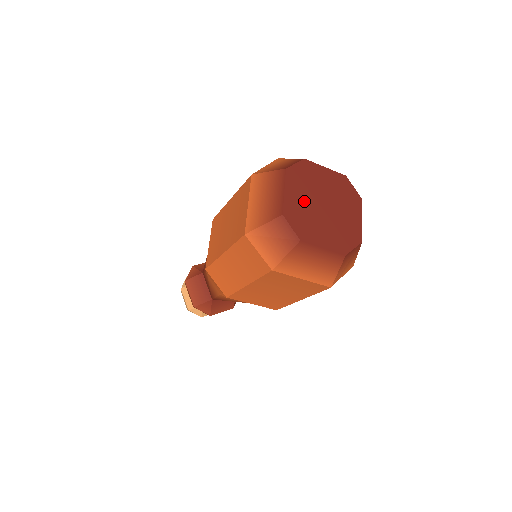
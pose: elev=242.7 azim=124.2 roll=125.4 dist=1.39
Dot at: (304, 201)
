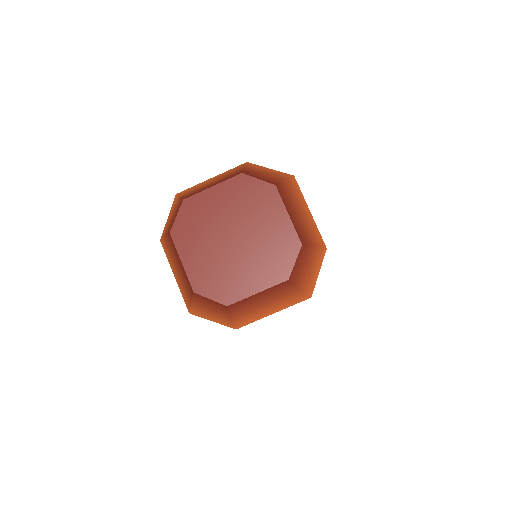
Dot at: (208, 255)
